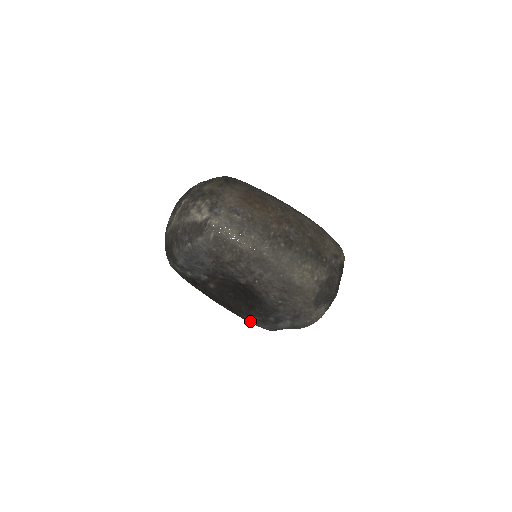
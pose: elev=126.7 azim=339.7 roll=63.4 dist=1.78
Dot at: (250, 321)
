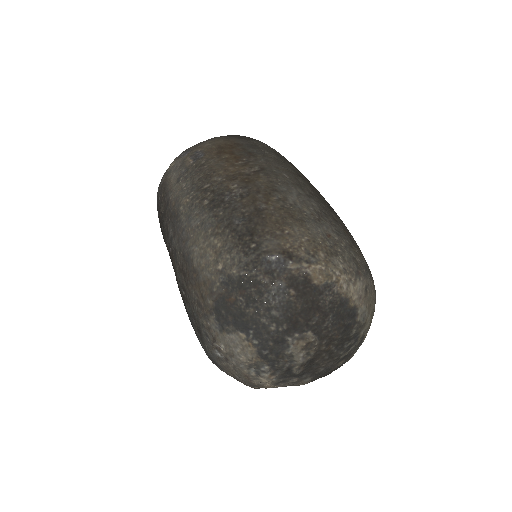
Dot at: occluded
